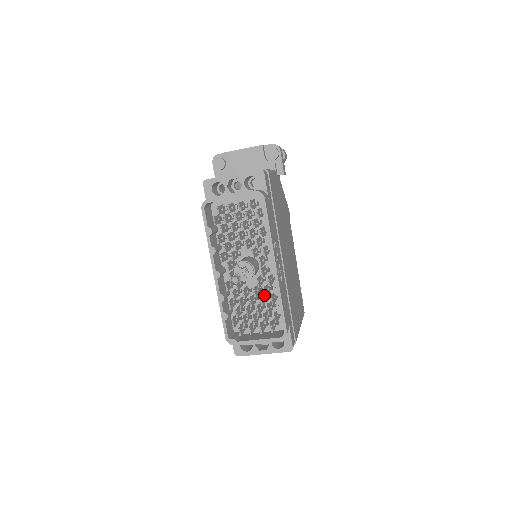
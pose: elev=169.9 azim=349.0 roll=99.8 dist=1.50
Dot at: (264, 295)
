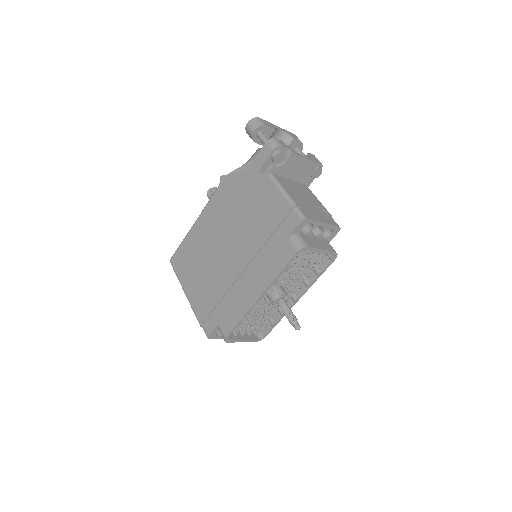
Dot at: occluded
